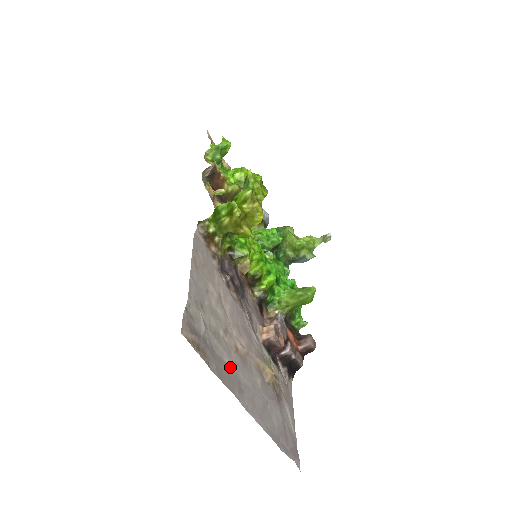
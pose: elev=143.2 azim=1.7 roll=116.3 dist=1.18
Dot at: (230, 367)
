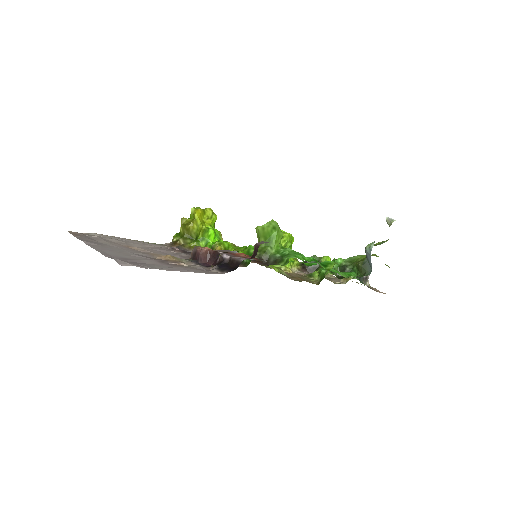
Dot at: (101, 243)
